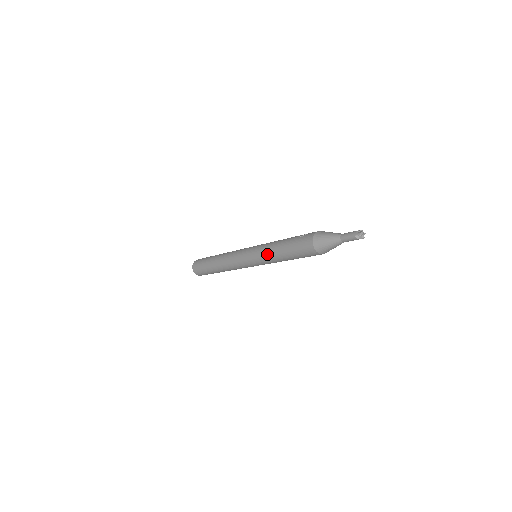
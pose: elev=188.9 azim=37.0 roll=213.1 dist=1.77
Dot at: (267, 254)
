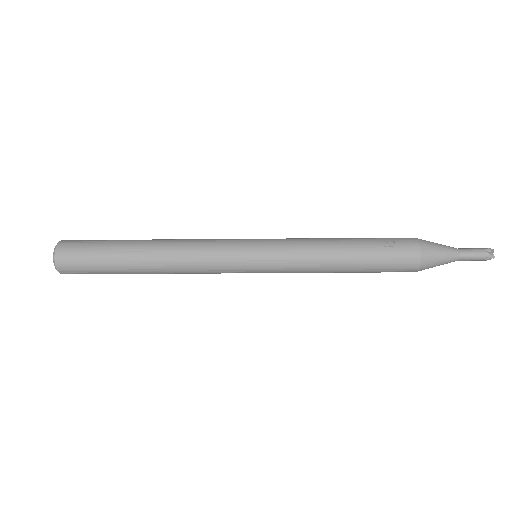
Dot at: (310, 265)
